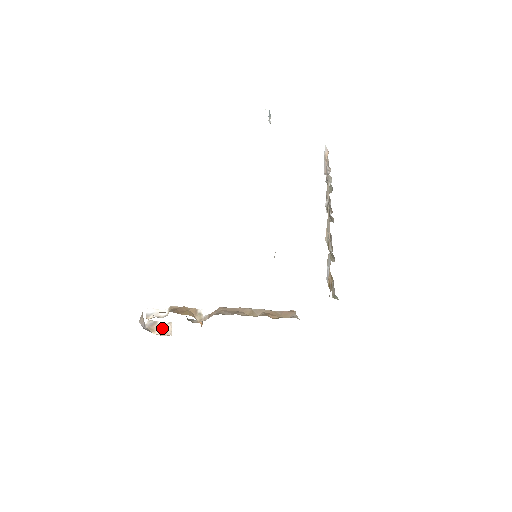
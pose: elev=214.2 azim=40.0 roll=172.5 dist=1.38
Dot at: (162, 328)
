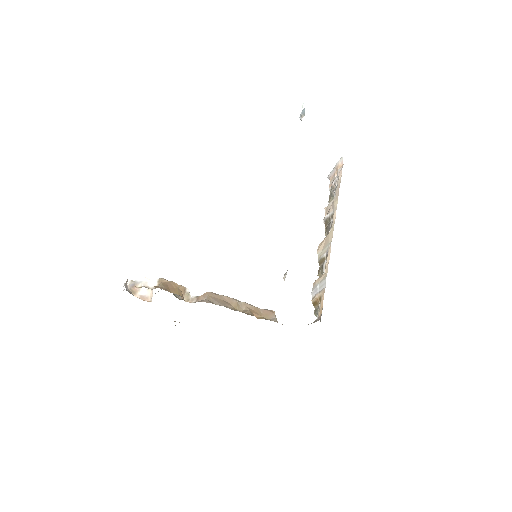
Dot at: (143, 292)
